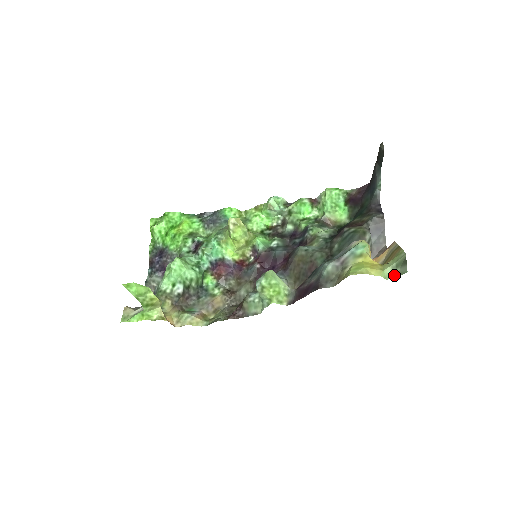
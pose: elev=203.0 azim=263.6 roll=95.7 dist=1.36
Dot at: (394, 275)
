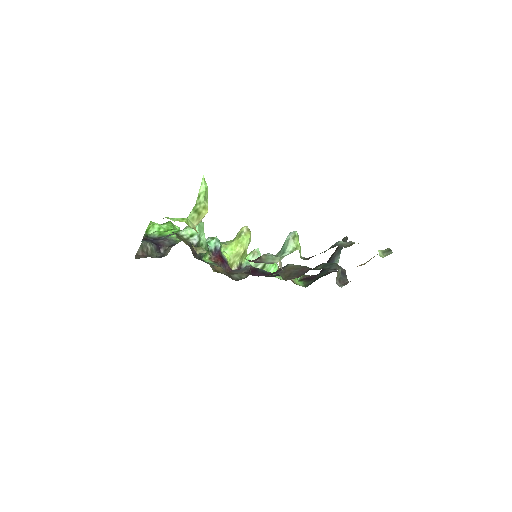
Dot at: (383, 255)
